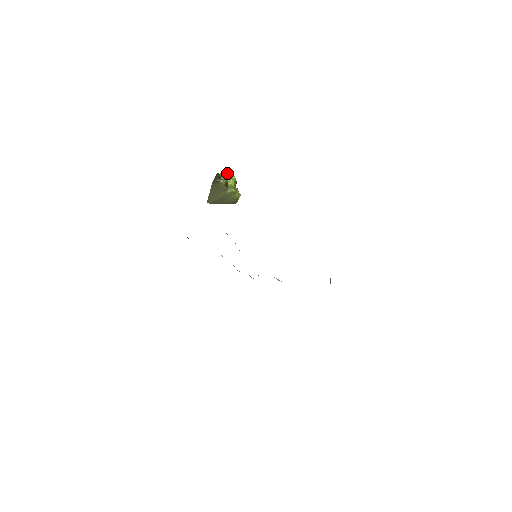
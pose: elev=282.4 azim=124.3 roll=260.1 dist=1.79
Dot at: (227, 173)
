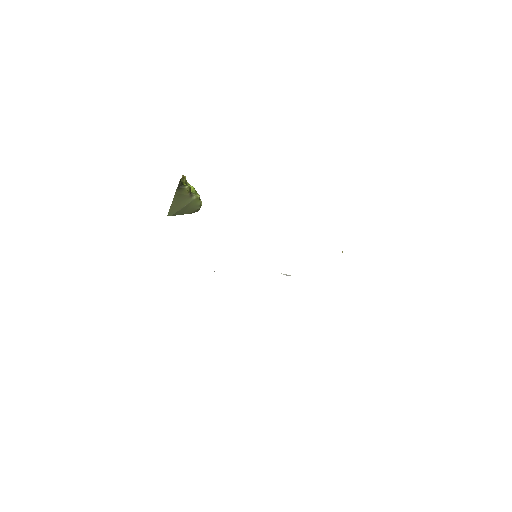
Dot at: occluded
